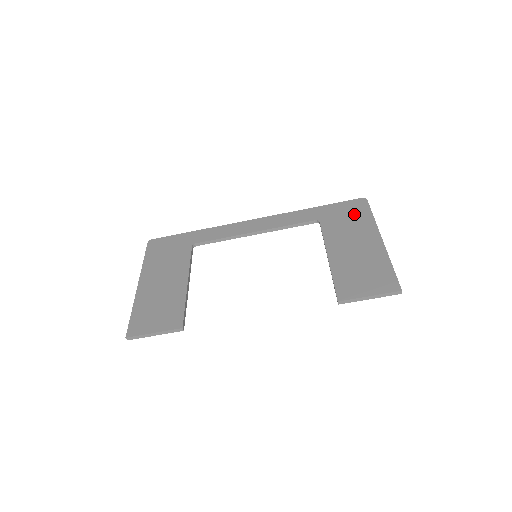
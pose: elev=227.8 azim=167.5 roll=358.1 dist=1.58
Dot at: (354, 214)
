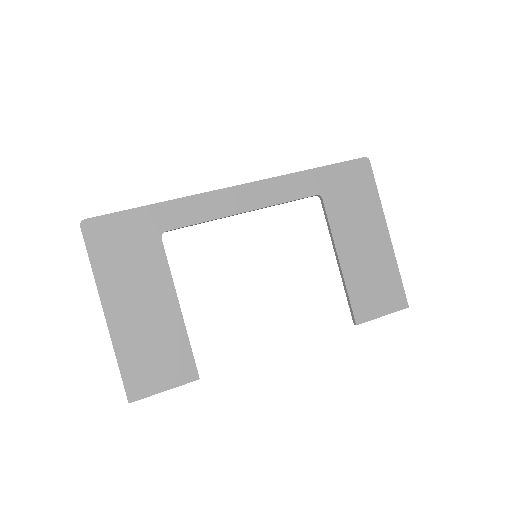
Dot at: (359, 188)
